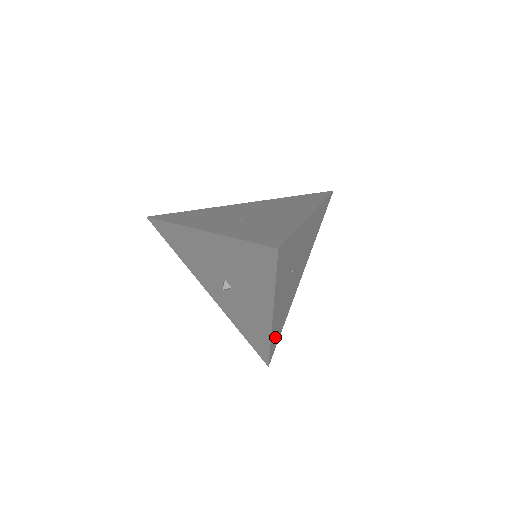
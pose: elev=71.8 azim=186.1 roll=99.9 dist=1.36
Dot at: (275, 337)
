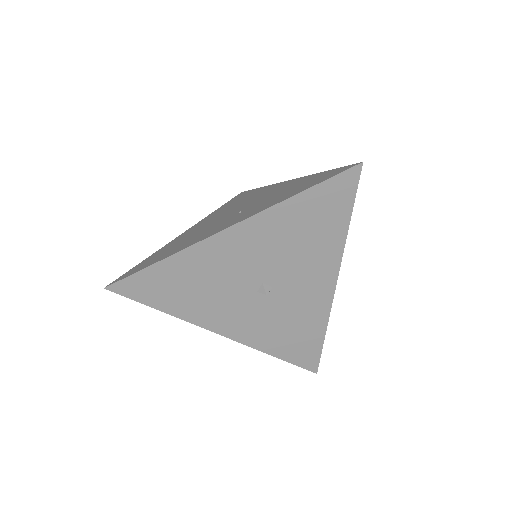
Dot at: occluded
